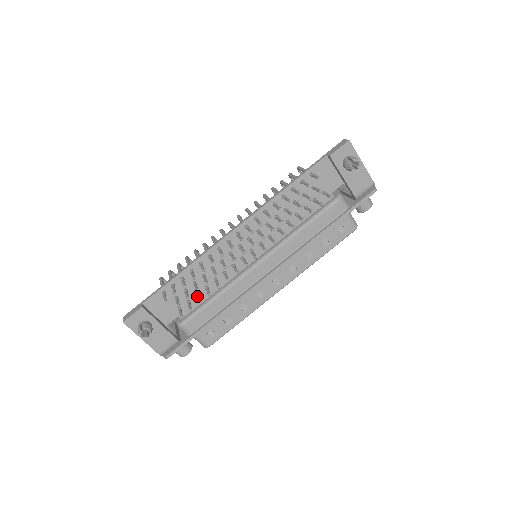
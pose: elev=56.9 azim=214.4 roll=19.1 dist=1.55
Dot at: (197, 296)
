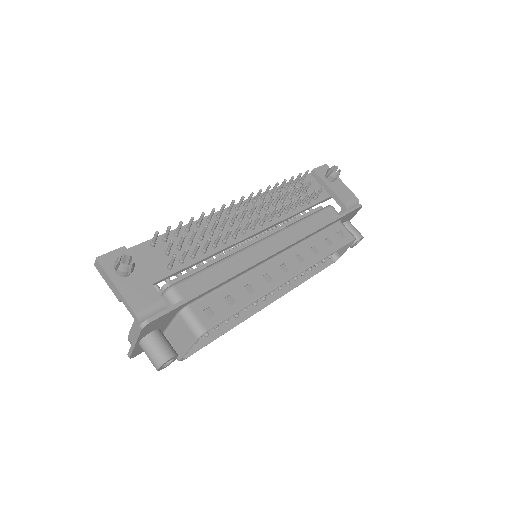
Dot at: (193, 251)
